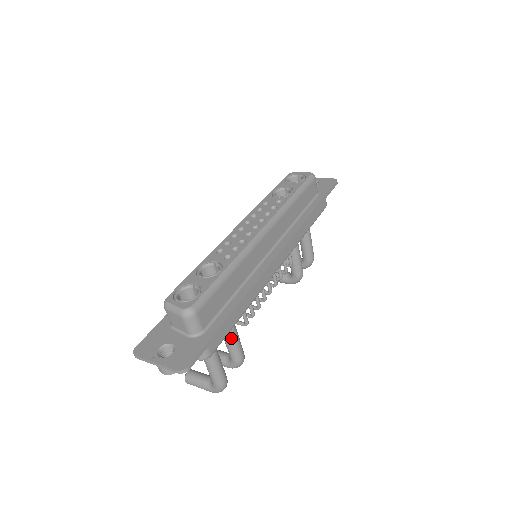
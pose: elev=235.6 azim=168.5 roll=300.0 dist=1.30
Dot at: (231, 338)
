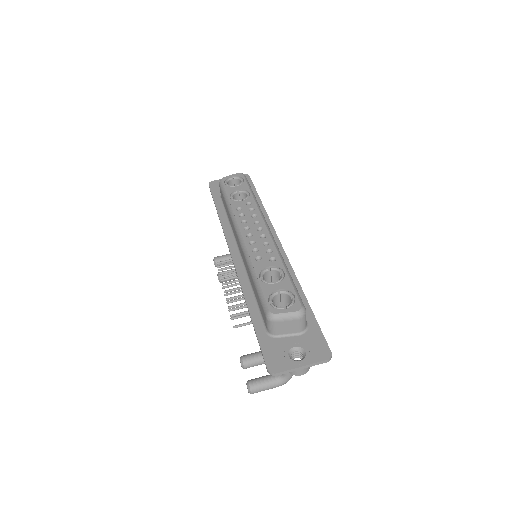
Dot at: occluded
